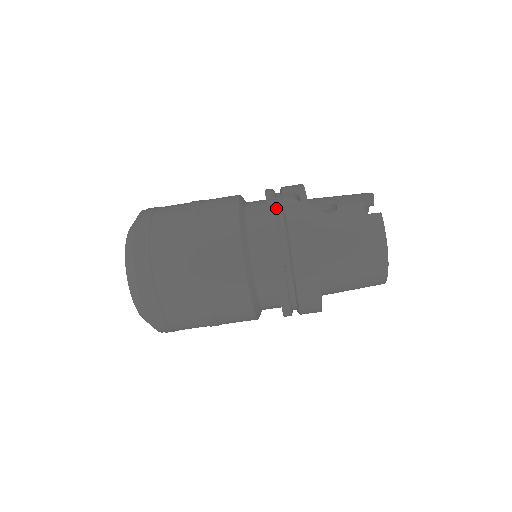
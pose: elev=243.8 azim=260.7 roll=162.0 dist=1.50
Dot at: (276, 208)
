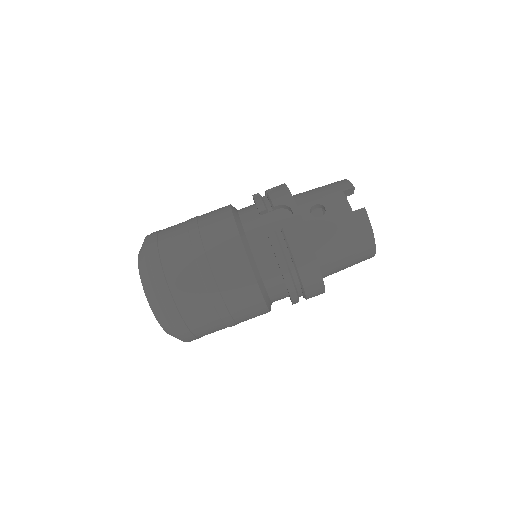
Dot at: (272, 223)
